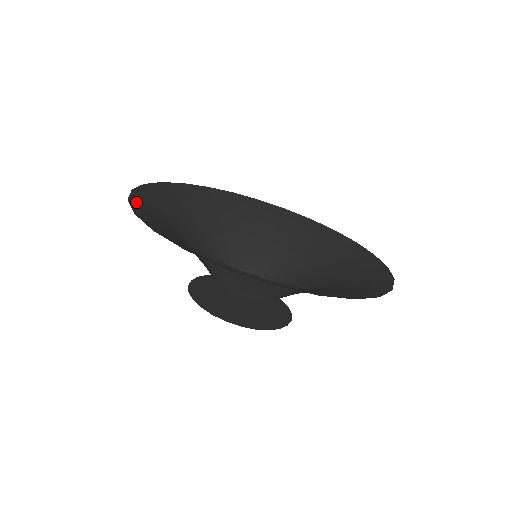
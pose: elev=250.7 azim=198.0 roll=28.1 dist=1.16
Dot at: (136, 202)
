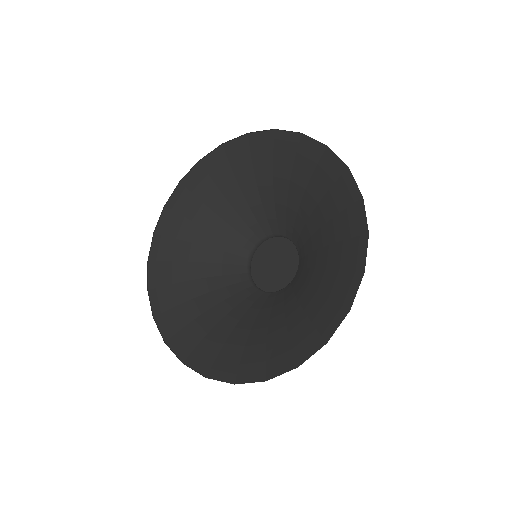
Dot at: (162, 229)
